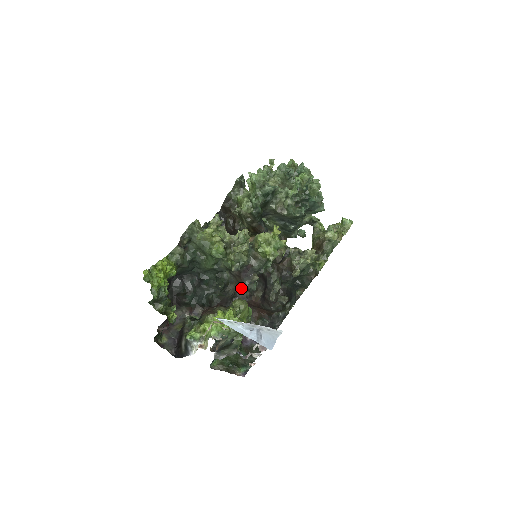
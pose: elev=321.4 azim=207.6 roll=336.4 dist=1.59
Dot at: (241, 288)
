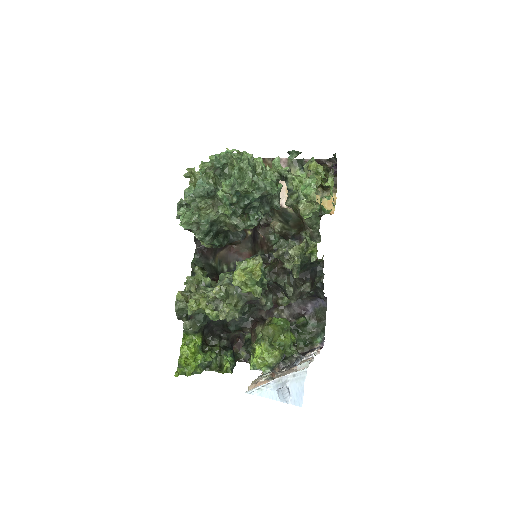
Dot at: occluded
